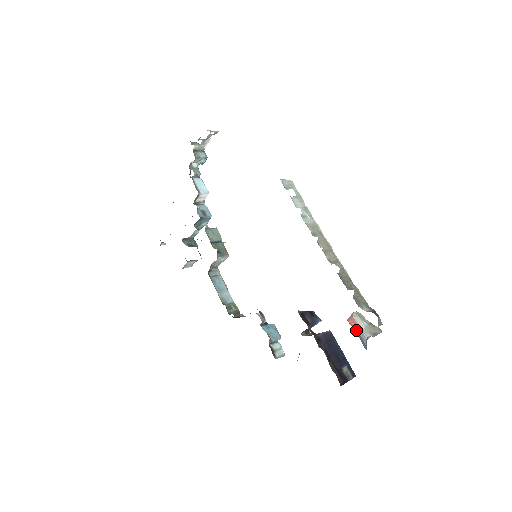
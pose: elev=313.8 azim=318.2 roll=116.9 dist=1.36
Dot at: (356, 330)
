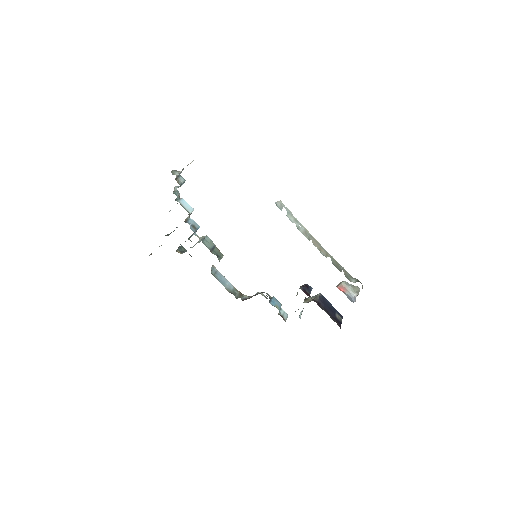
Dot at: (345, 293)
